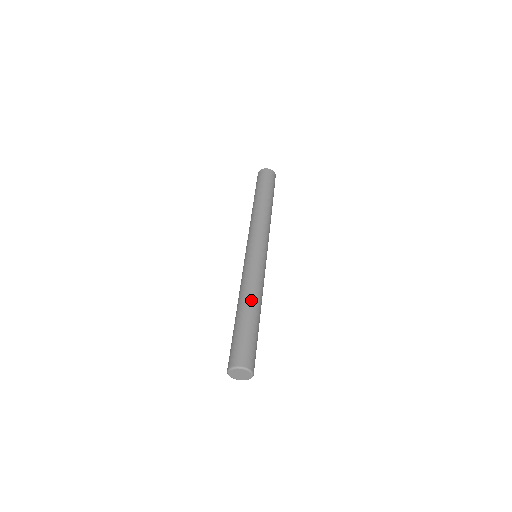
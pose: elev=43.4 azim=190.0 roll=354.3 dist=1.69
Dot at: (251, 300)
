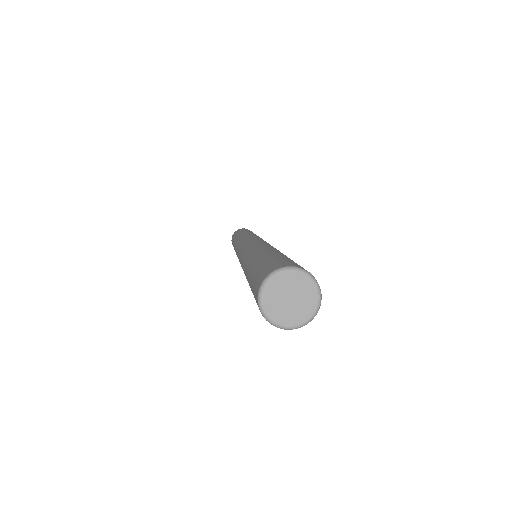
Dot at: (254, 252)
